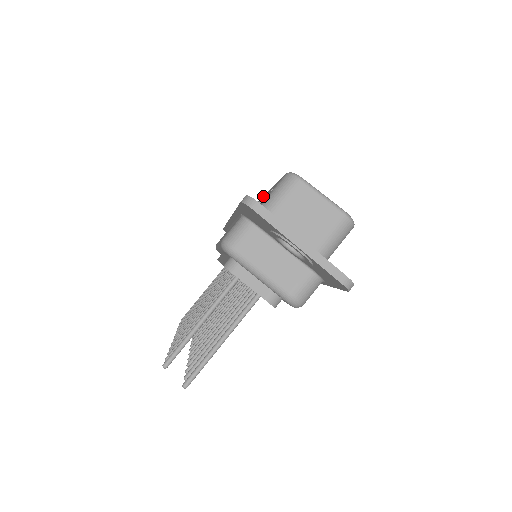
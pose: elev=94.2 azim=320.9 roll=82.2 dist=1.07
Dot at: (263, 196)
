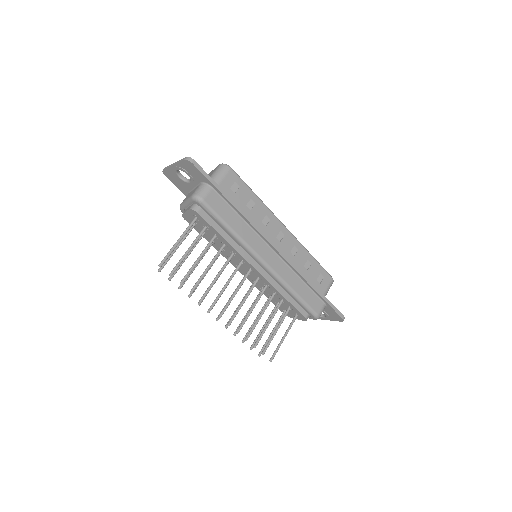
Dot at: occluded
